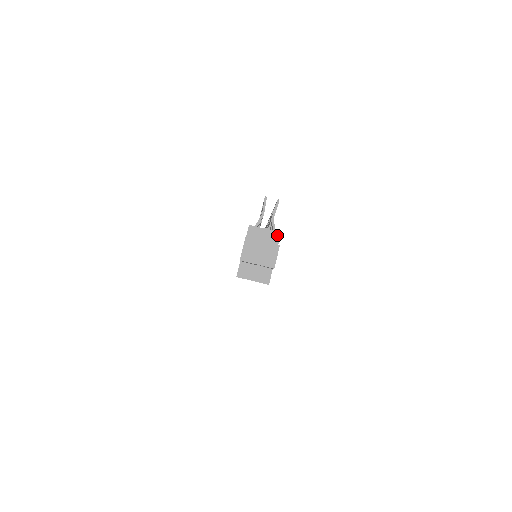
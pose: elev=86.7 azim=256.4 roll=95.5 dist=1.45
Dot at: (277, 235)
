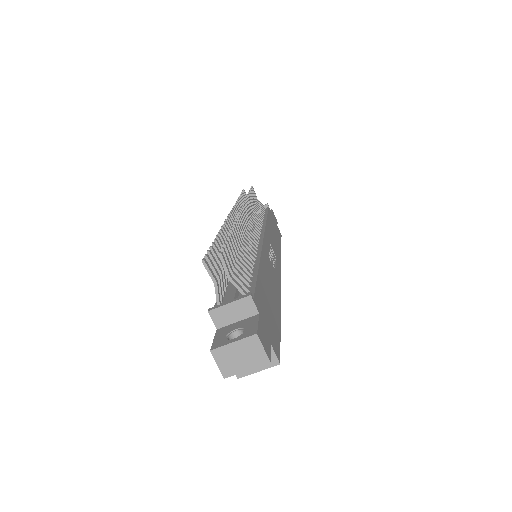
Dot at: (248, 301)
